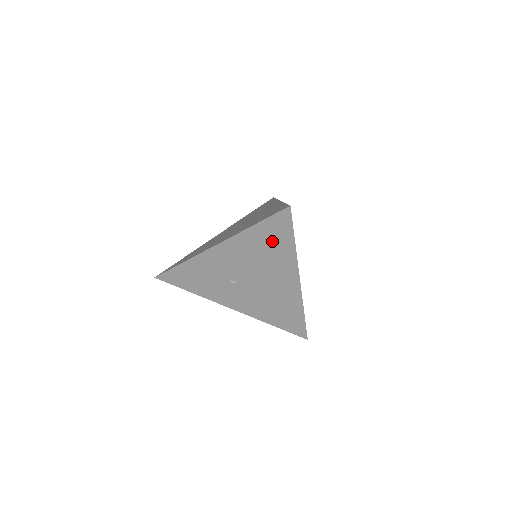
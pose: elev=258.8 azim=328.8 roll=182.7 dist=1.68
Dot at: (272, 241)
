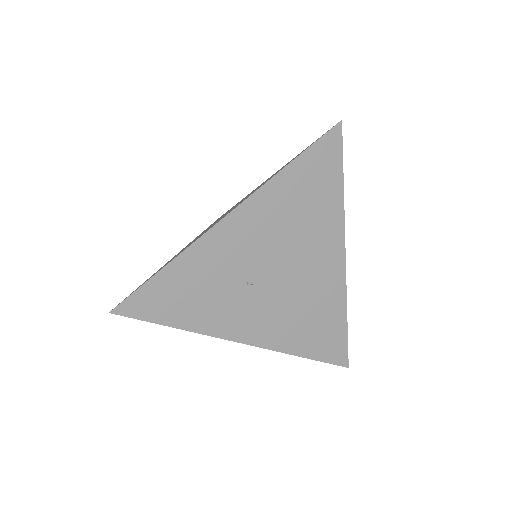
Dot at: (313, 189)
